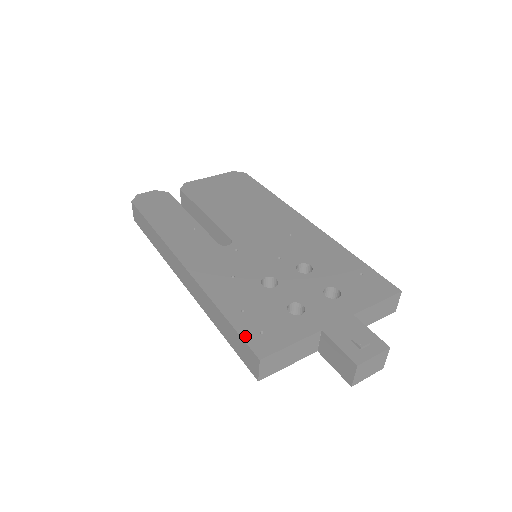
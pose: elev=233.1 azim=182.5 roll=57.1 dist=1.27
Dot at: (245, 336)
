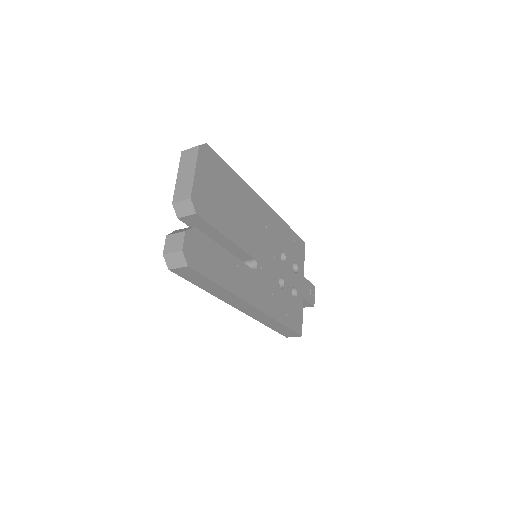
Dot at: (295, 330)
